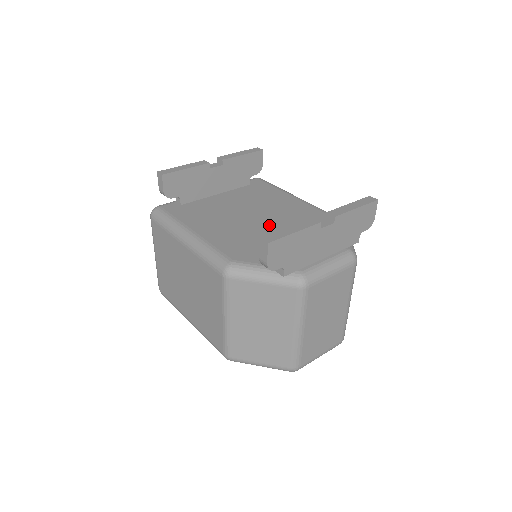
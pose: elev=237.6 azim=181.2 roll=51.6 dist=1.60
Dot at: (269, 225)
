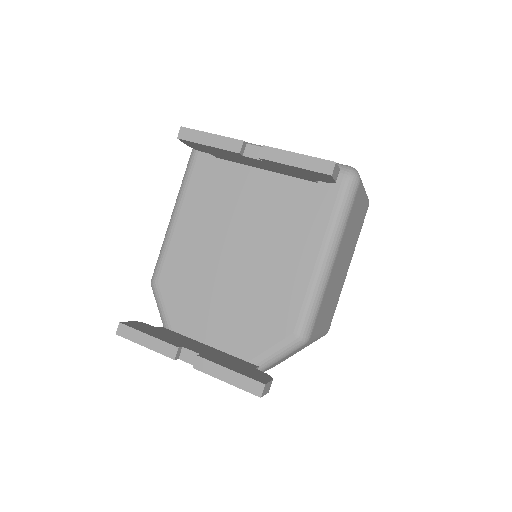
Dot at: (232, 273)
